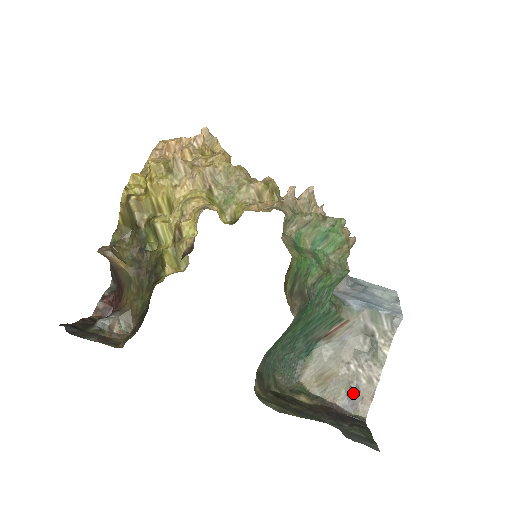
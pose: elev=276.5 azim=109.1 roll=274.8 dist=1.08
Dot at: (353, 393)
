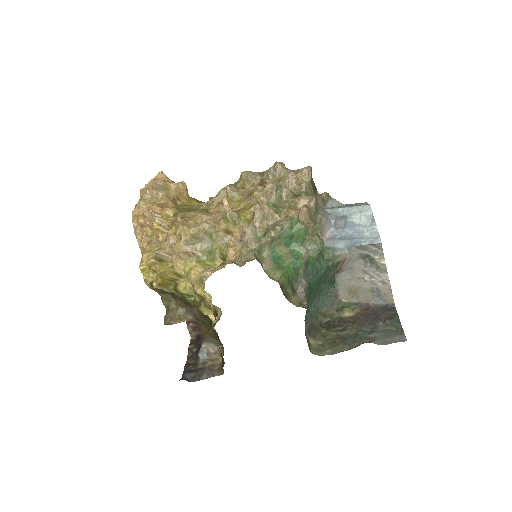
Dot at: (377, 293)
